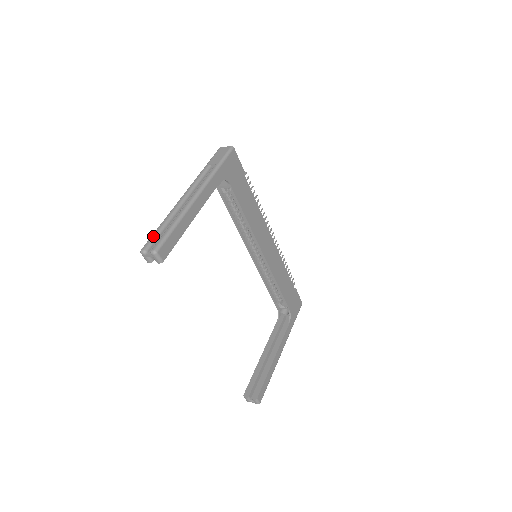
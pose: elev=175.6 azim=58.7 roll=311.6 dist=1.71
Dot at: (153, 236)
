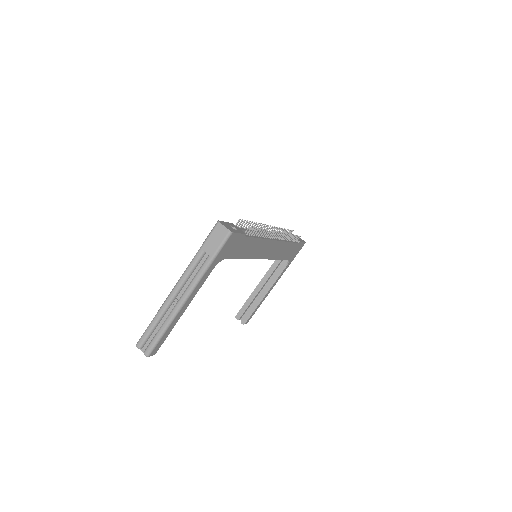
Dot at: (146, 335)
